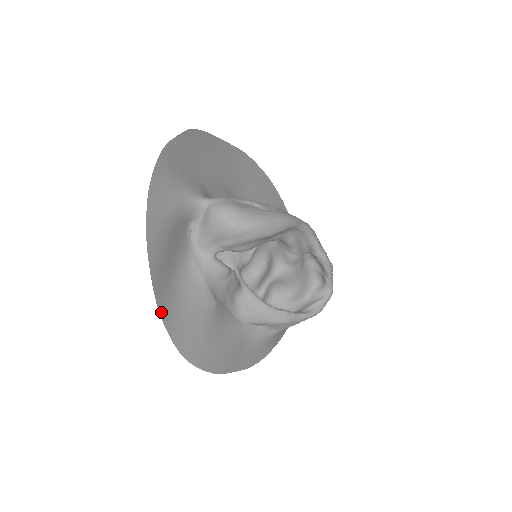
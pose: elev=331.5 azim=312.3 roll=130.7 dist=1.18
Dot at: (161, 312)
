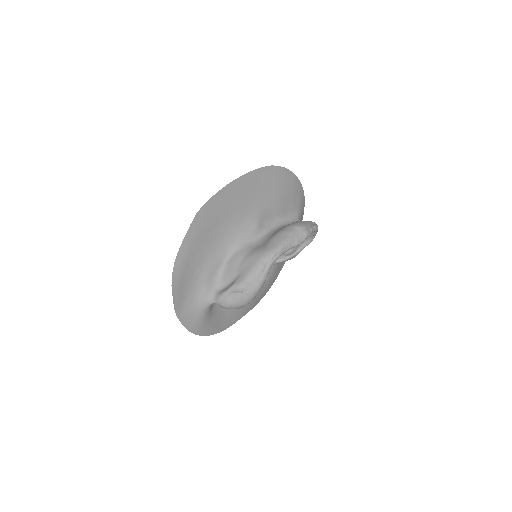
Dot at: (233, 323)
